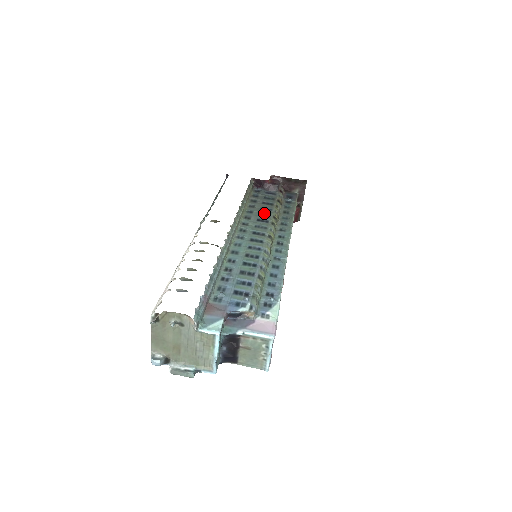
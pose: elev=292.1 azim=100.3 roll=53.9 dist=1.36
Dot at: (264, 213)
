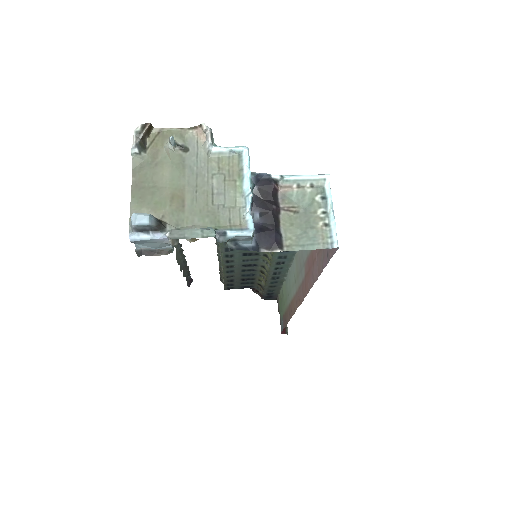
Dot at: (248, 271)
